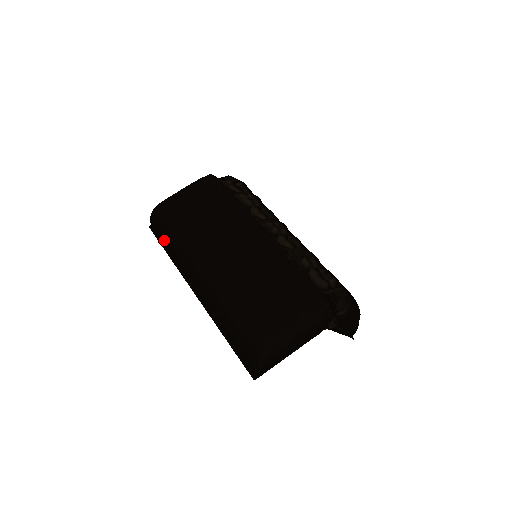
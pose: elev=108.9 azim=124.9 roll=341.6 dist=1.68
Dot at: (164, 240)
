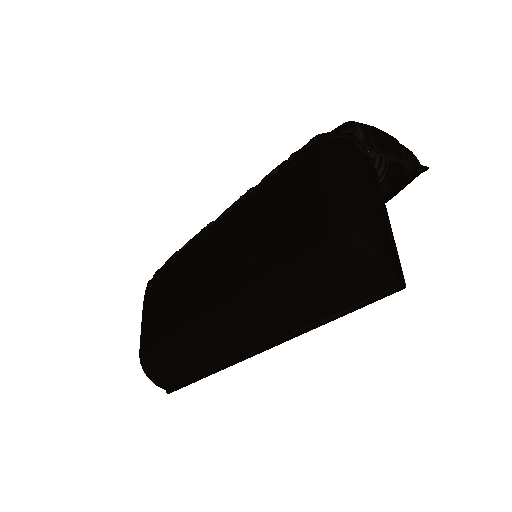
Dot at: (182, 374)
